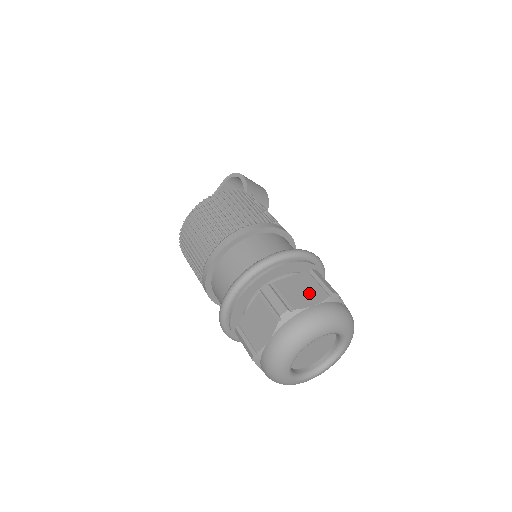
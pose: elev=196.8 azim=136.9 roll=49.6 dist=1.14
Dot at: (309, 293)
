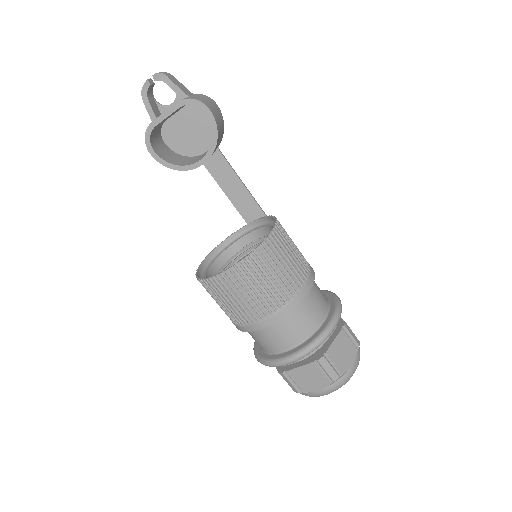
Dot at: (348, 353)
